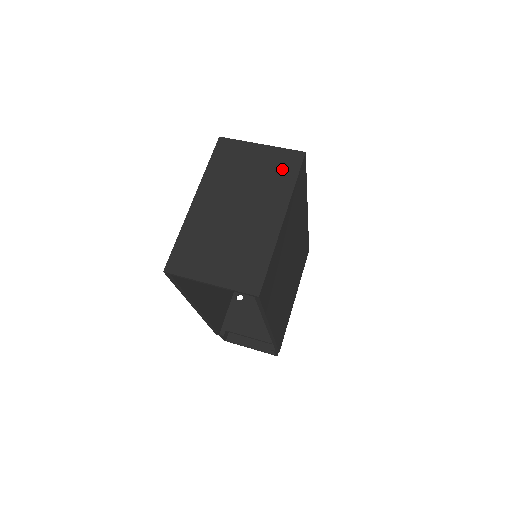
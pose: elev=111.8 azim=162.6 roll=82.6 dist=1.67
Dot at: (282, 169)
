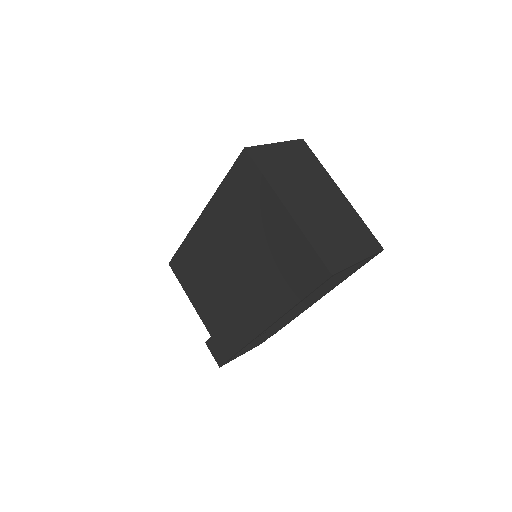
Dot at: (305, 157)
